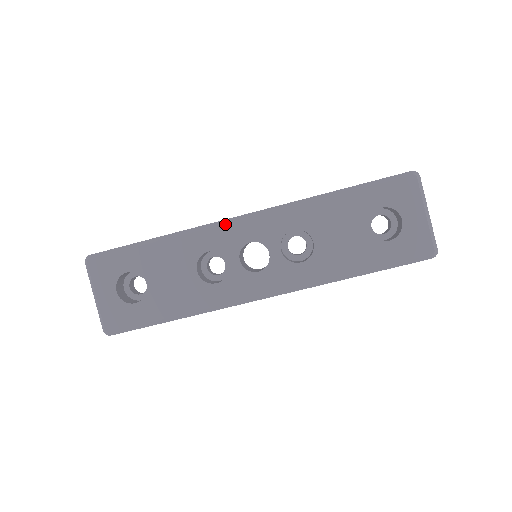
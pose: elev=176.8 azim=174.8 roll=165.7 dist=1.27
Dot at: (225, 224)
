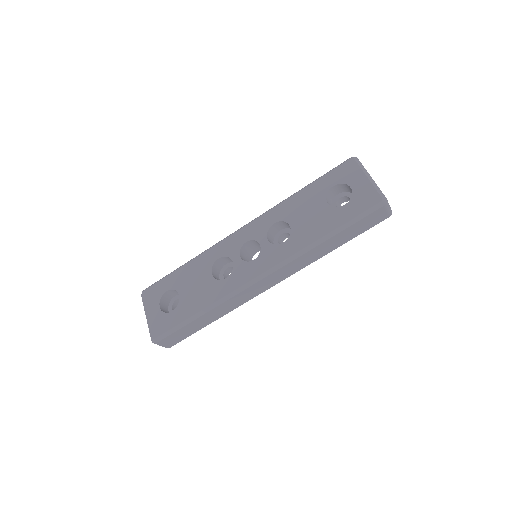
Dot at: (228, 237)
